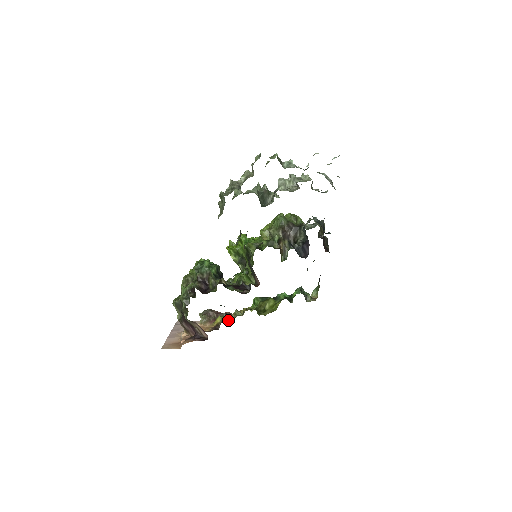
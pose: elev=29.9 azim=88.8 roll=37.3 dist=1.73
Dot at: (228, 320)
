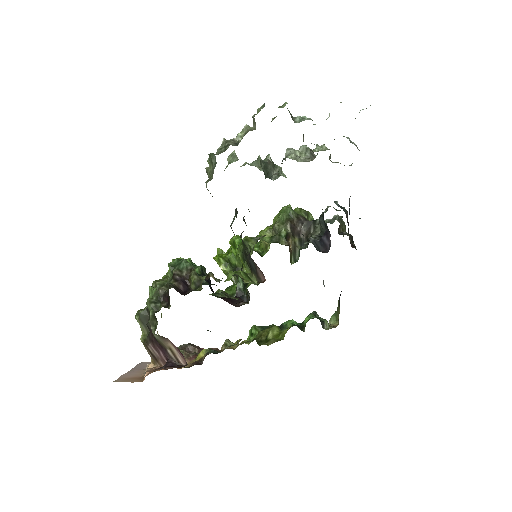
Dot at: (215, 352)
